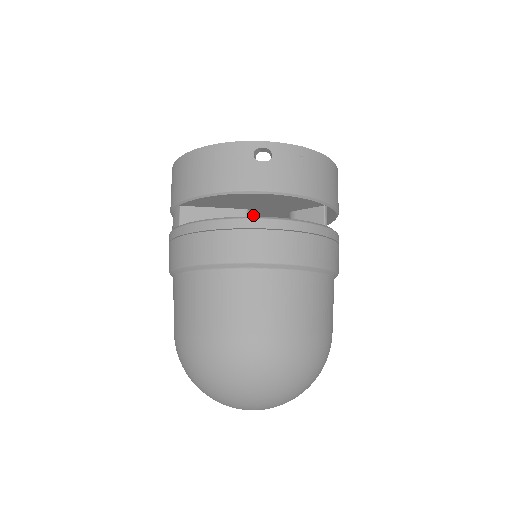
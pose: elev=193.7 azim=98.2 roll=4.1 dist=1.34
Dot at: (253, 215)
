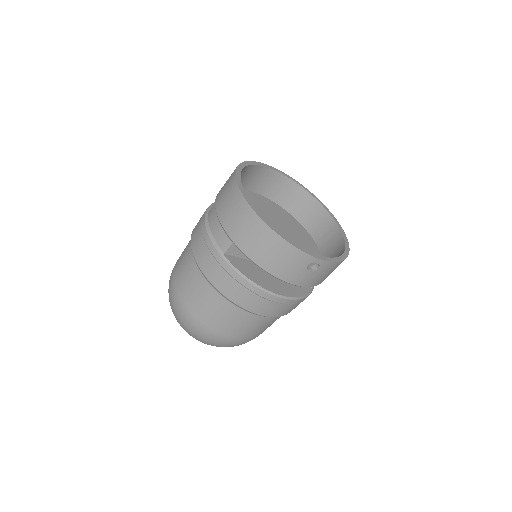
Dot at: occluded
